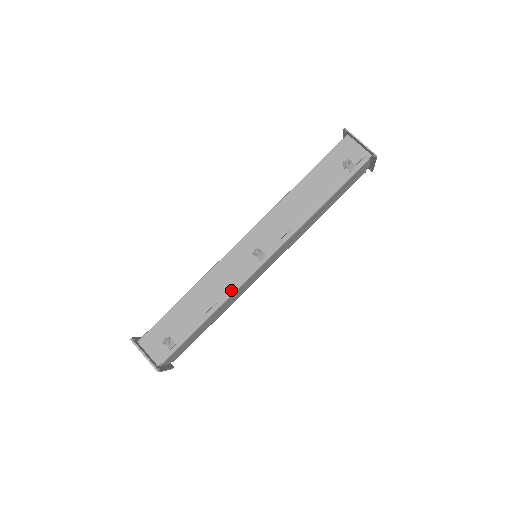
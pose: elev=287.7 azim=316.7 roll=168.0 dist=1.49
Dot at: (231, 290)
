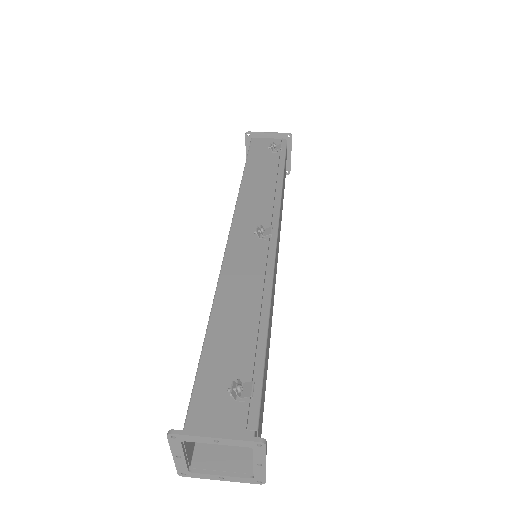
Dot at: (267, 278)
